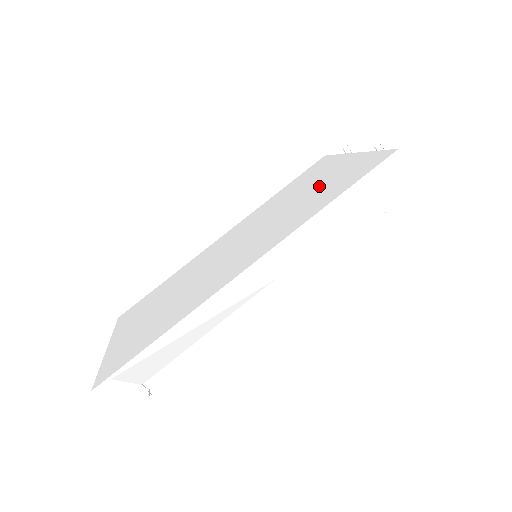
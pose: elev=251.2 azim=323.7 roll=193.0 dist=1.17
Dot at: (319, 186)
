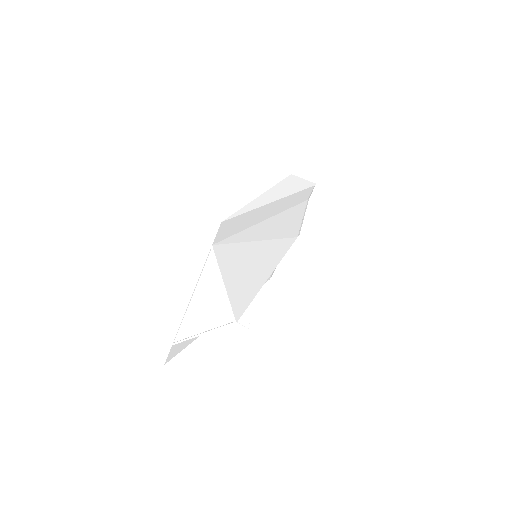
Dot at: occluded
